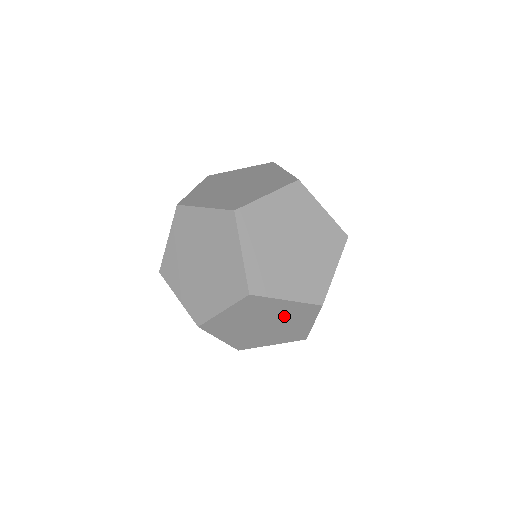
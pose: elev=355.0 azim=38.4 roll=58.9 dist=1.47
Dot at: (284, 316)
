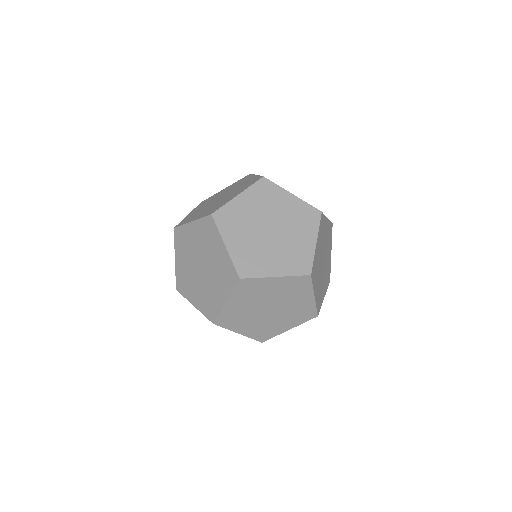
Dot at: (290, 310)
